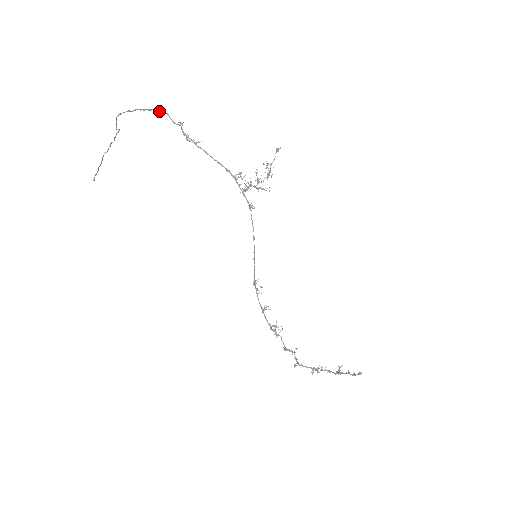
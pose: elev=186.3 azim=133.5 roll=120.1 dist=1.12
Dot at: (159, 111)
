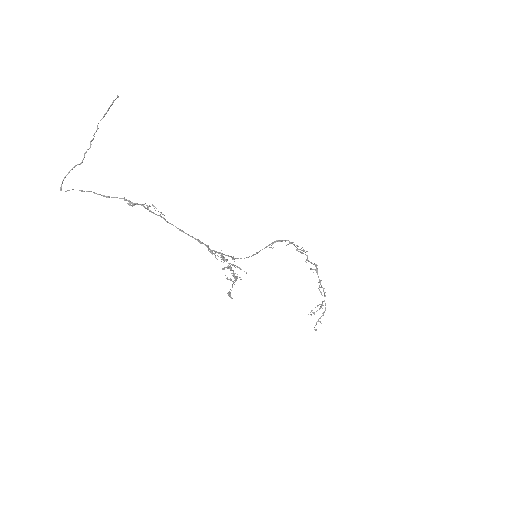
Dot at: occluded
